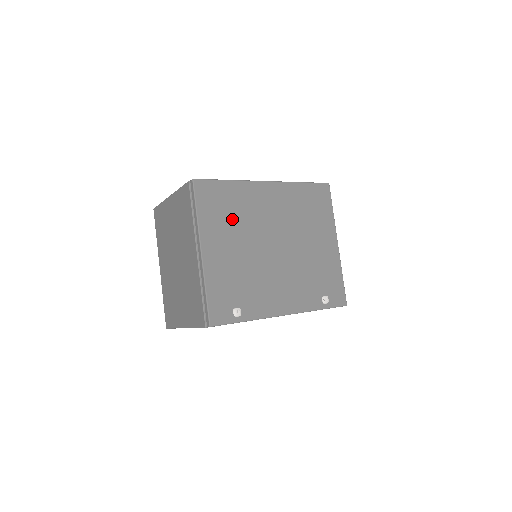
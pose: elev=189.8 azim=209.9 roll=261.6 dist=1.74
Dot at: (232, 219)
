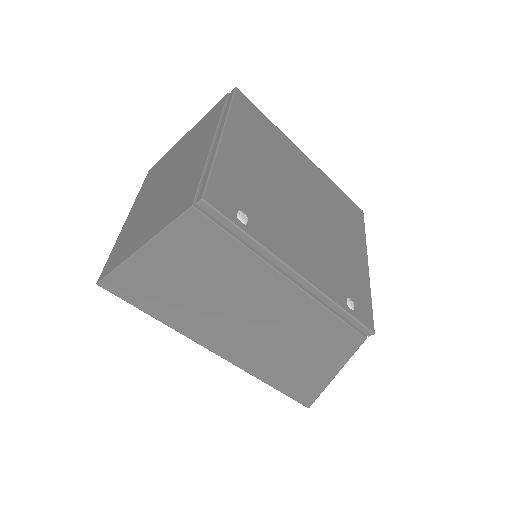
Dot at: (264, 145)
